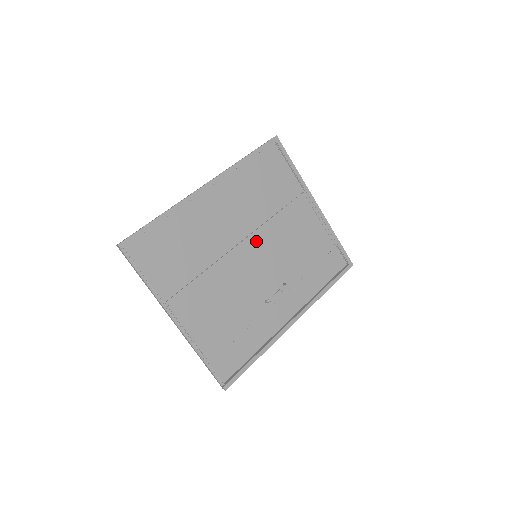
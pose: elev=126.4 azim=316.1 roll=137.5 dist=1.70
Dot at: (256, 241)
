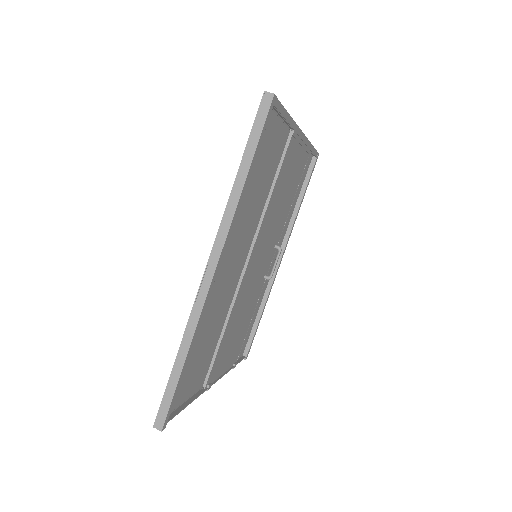
Dot at: (257, 246)
